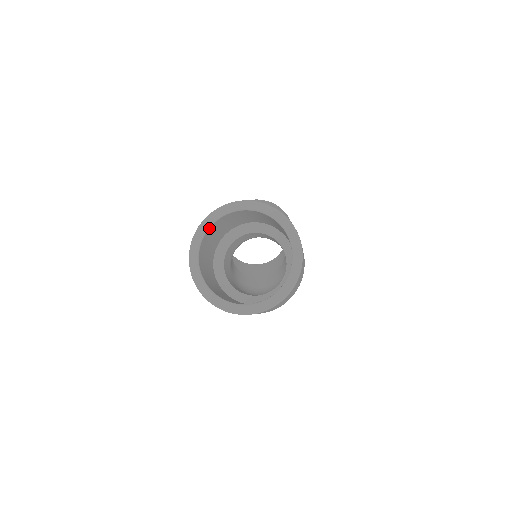
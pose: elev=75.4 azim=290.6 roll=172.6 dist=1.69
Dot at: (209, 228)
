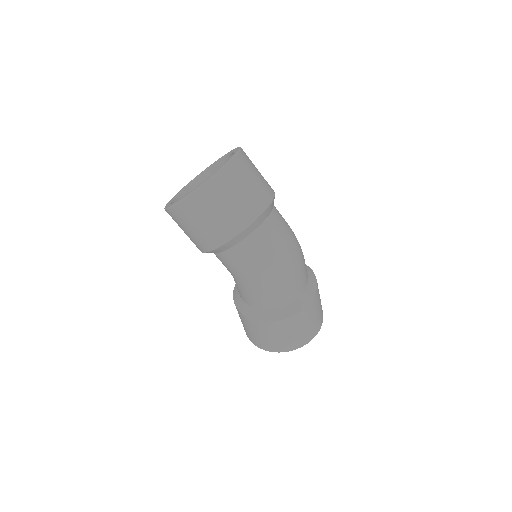
Dot at: (174, 200)
